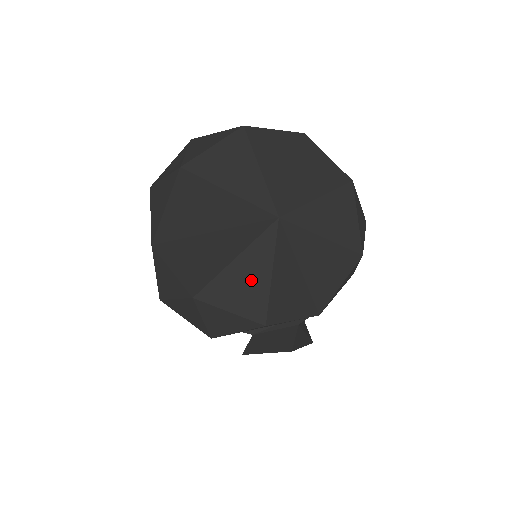
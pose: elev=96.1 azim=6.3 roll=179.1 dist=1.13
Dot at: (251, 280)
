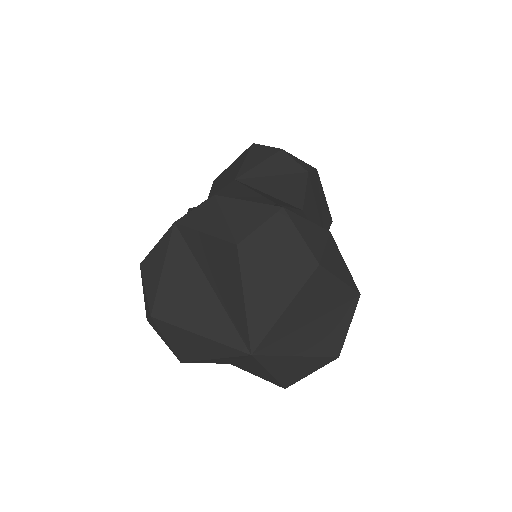
Dot at: (197, 348)
